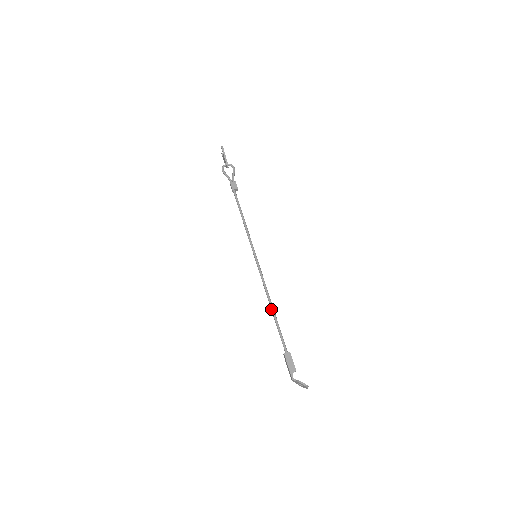
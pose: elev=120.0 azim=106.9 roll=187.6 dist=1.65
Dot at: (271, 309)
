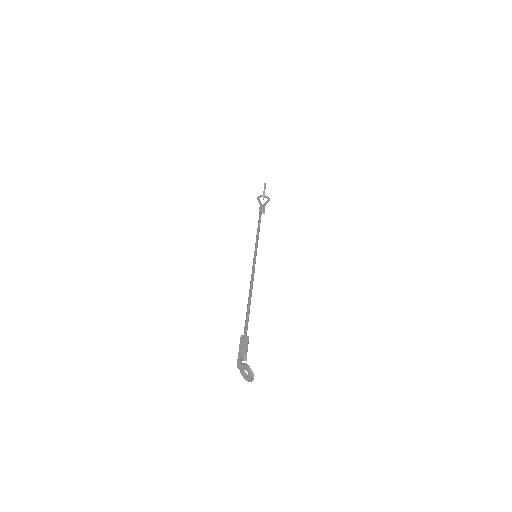
Dot at: (248, 297)
